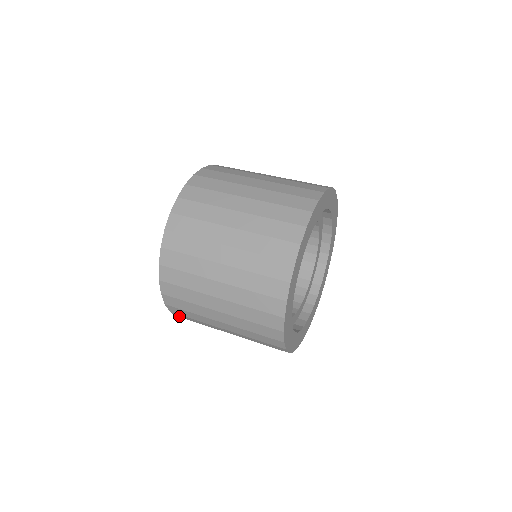
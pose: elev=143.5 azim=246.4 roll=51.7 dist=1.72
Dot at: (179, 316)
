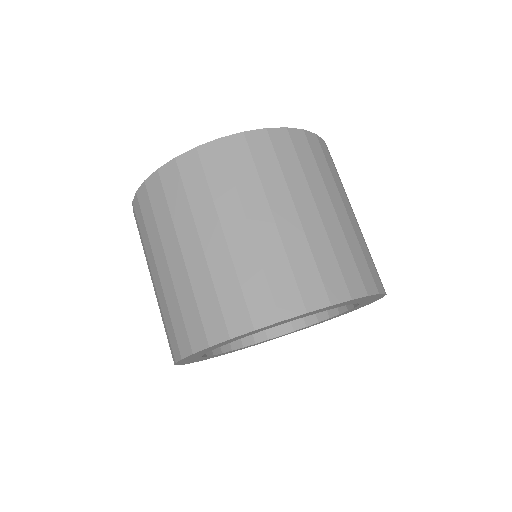
Dot at: occluded
